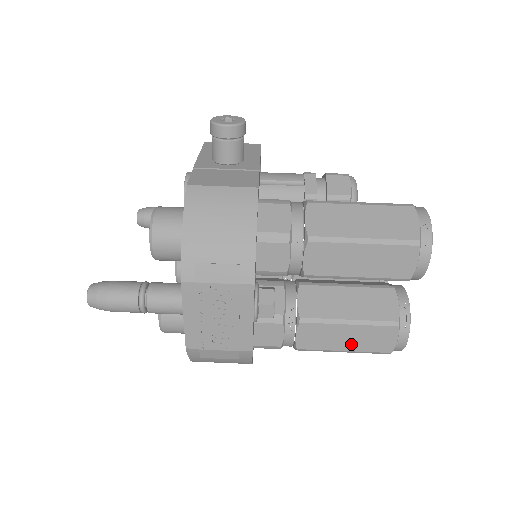
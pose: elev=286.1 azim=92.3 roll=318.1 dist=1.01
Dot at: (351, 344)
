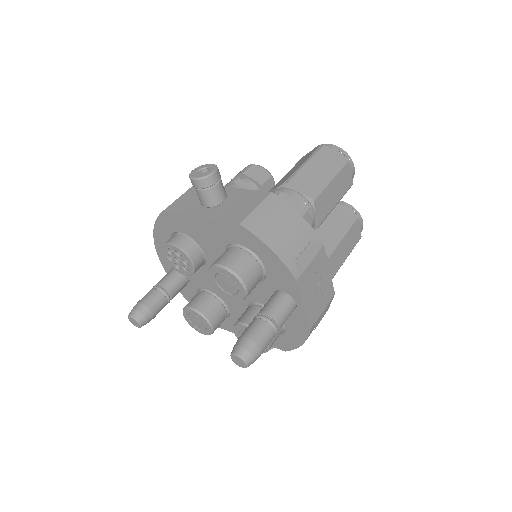
Dot at: (348, 250)
